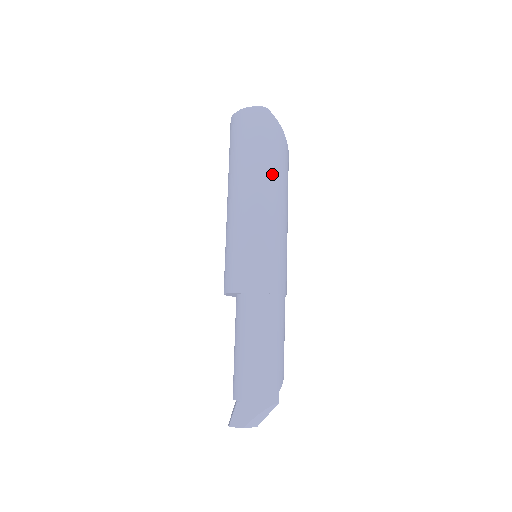
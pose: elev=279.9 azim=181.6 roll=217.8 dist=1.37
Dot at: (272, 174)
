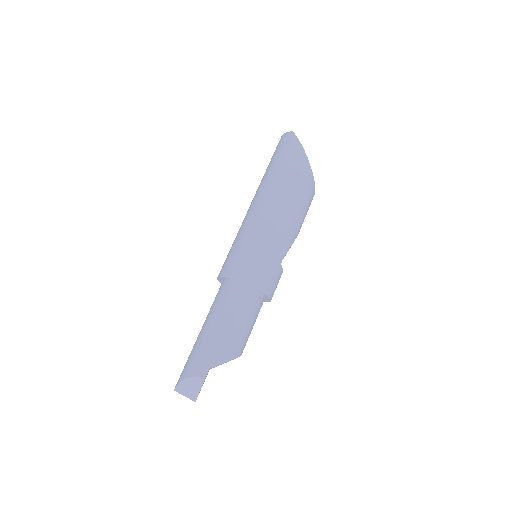
Dot at: (276, 183)
